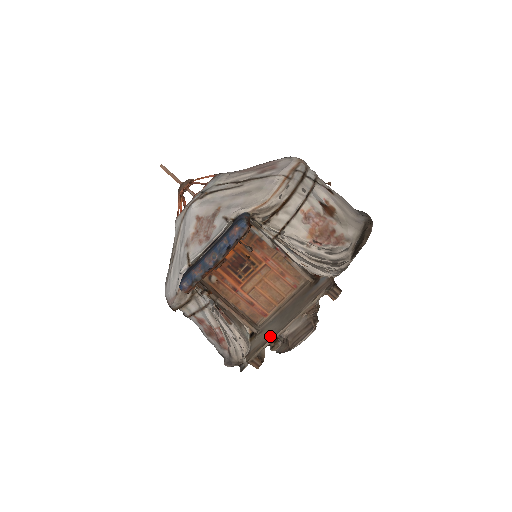
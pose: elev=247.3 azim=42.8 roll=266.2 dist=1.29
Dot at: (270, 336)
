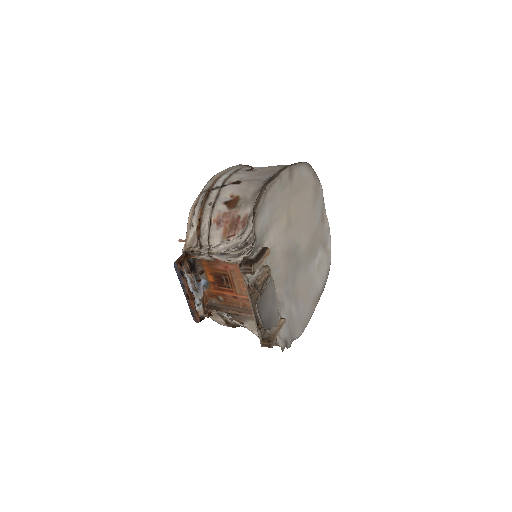
Dot at: (256, 321)
